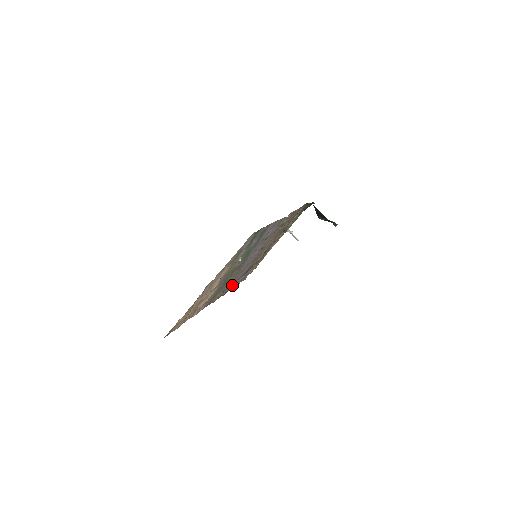
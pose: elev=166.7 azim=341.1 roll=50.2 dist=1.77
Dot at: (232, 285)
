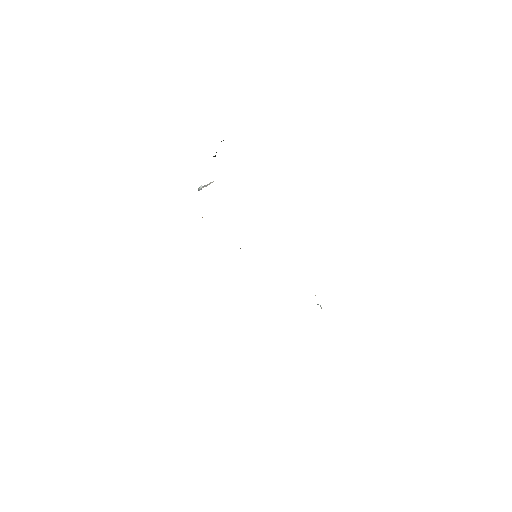
Dot at: occluded
